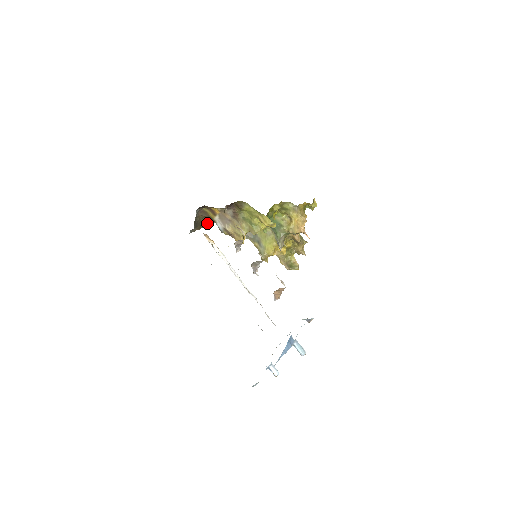
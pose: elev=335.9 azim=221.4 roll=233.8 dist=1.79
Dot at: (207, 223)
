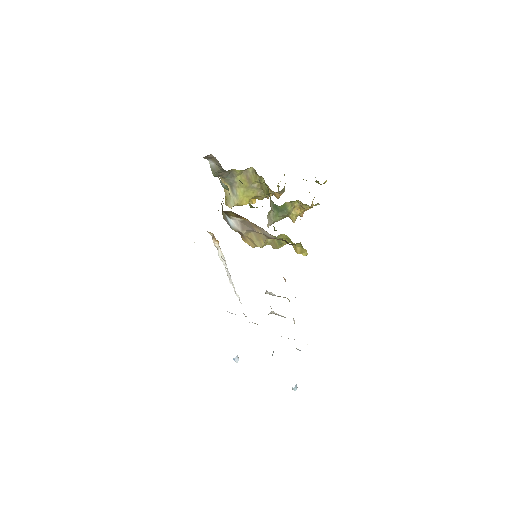
Dot at: occluded
